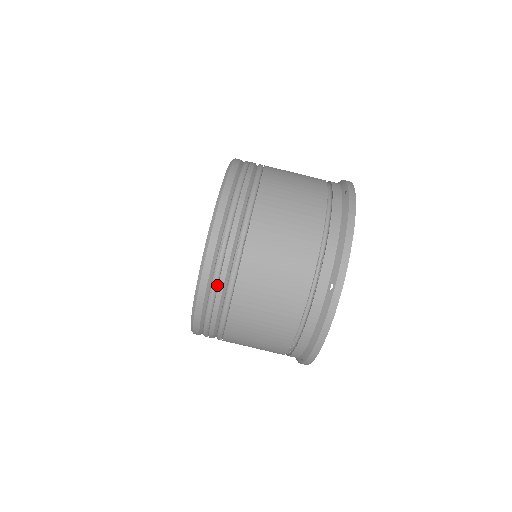
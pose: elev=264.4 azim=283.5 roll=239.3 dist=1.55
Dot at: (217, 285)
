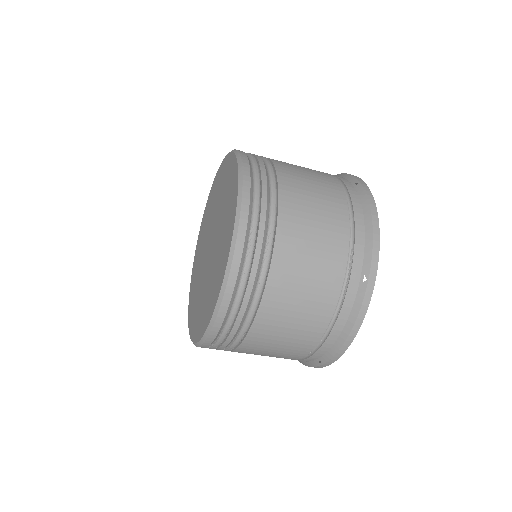
Dot at: (245, 286)
